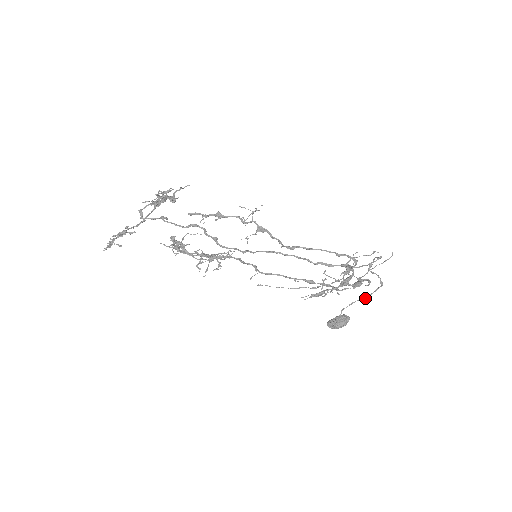
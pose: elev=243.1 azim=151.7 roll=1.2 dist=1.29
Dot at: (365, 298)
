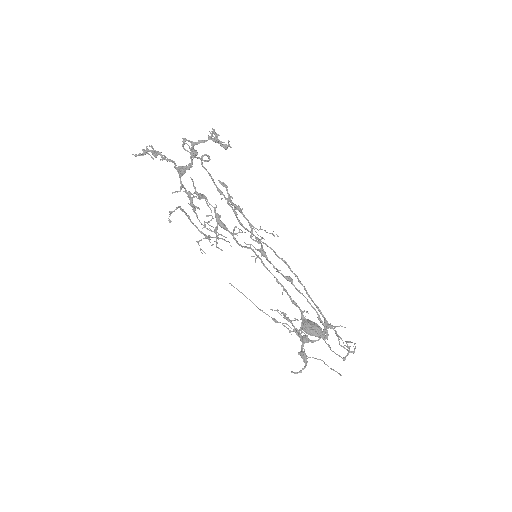
Dot at: (330, 347)
